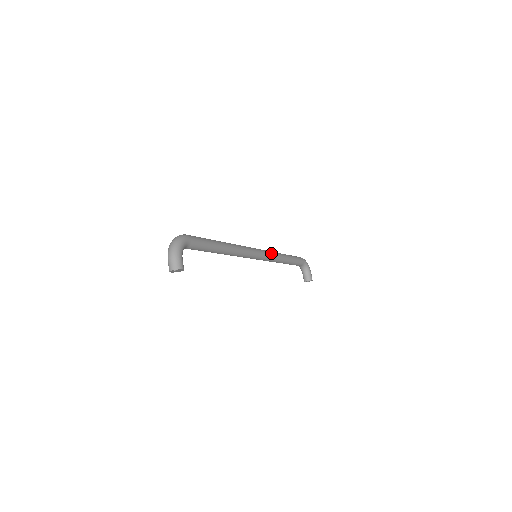
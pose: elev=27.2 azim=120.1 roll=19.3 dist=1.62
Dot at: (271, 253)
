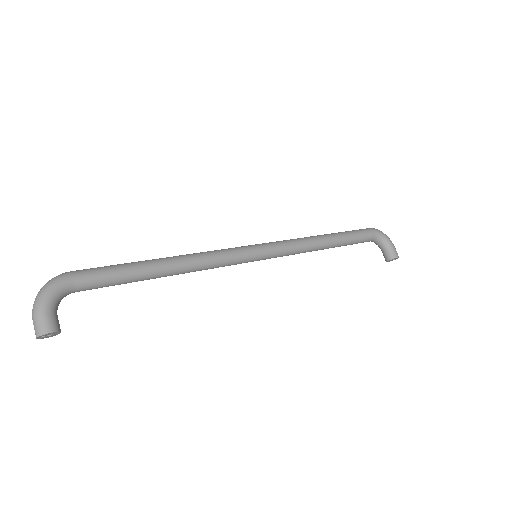
Dot at: (288, 243)
